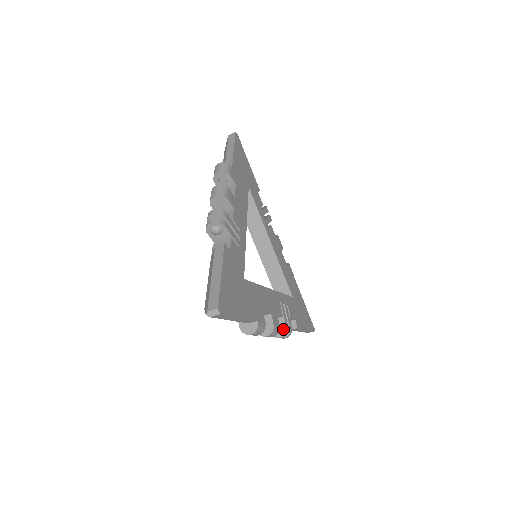
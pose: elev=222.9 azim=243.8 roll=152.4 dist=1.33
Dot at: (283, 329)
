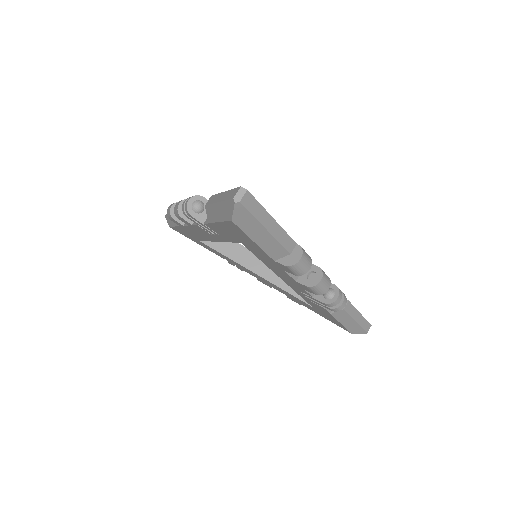
Dot at: (333, 289)
